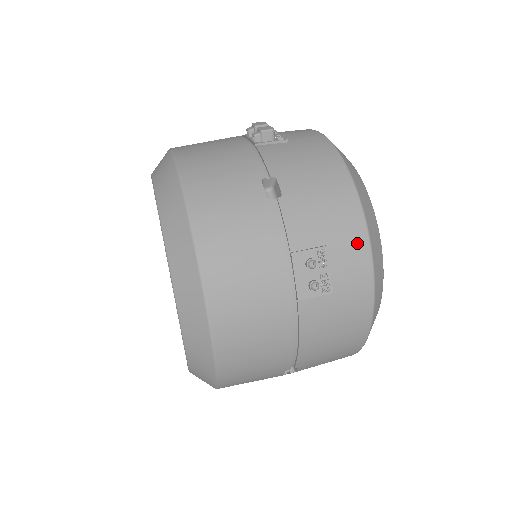
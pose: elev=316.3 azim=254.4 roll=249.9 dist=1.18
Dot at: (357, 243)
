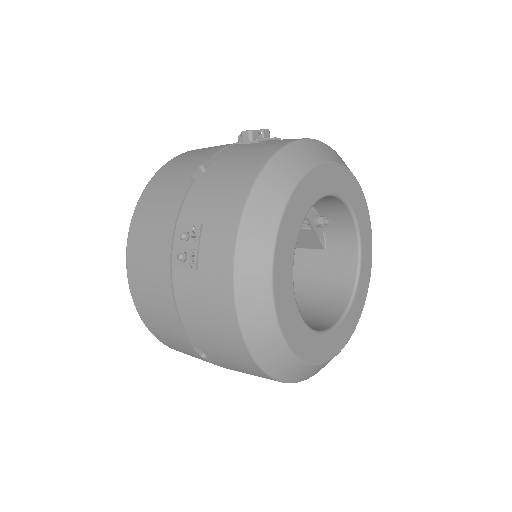
Dot at: (227, 229)
